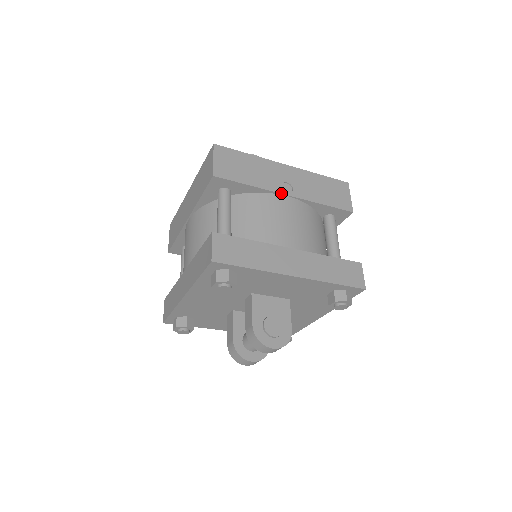
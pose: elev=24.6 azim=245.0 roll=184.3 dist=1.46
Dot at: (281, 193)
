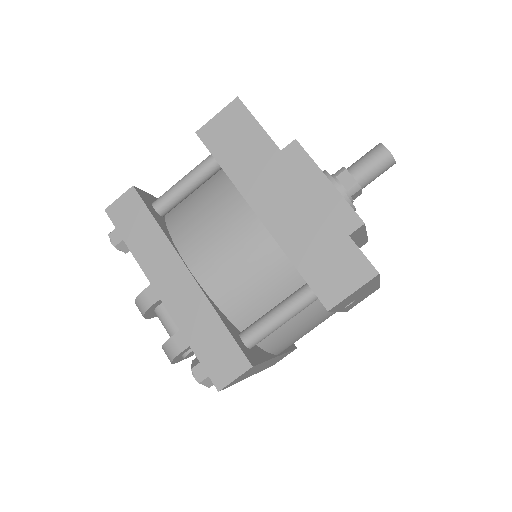
Dot at: (339, 311)
